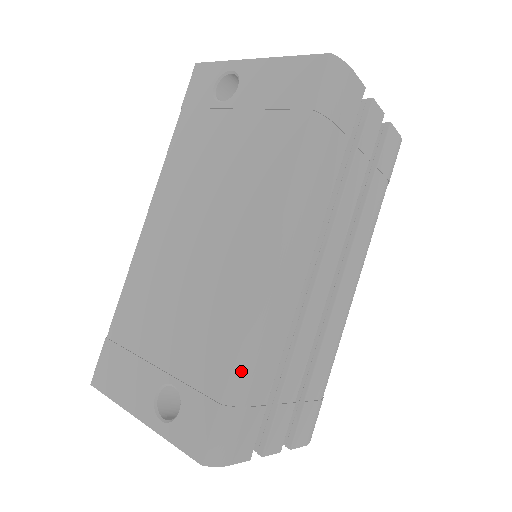
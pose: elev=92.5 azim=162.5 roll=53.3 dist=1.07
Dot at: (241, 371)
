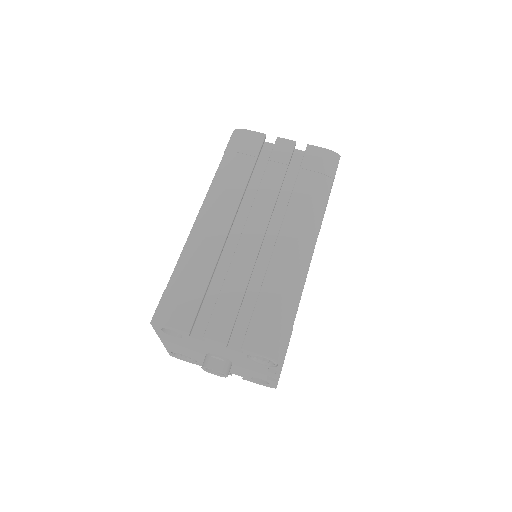
Dot at: (178, 271)
